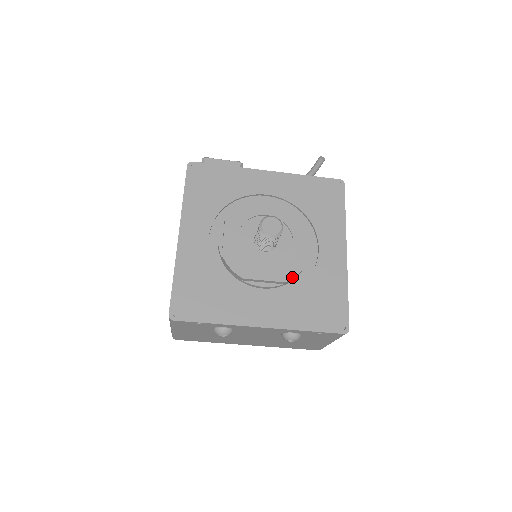
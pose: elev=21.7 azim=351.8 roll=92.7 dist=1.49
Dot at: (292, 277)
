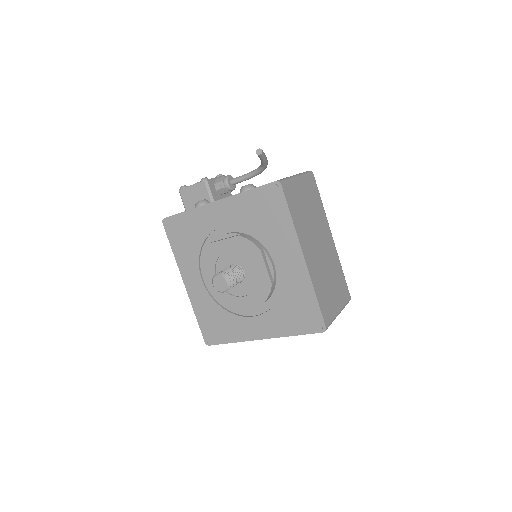
Dot at: (265, 300)
